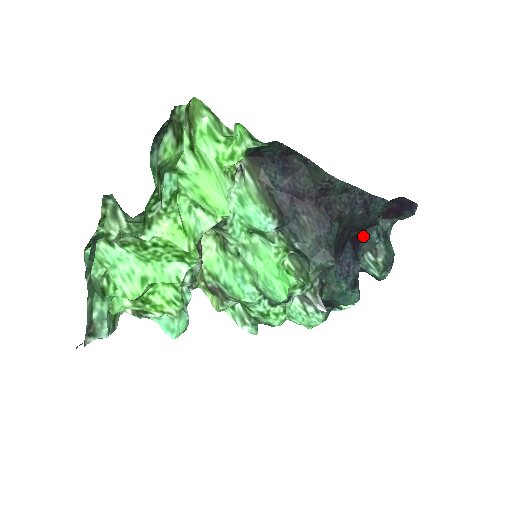
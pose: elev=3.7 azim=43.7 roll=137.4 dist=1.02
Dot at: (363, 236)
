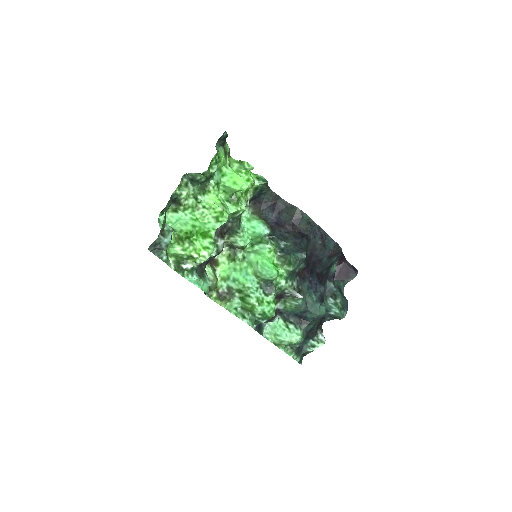
Dot at: (325, 285)
